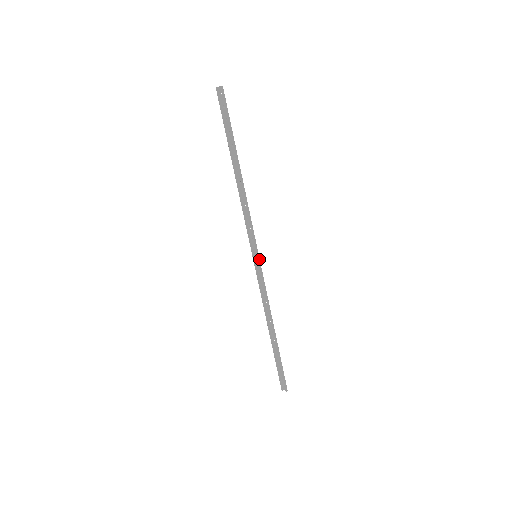
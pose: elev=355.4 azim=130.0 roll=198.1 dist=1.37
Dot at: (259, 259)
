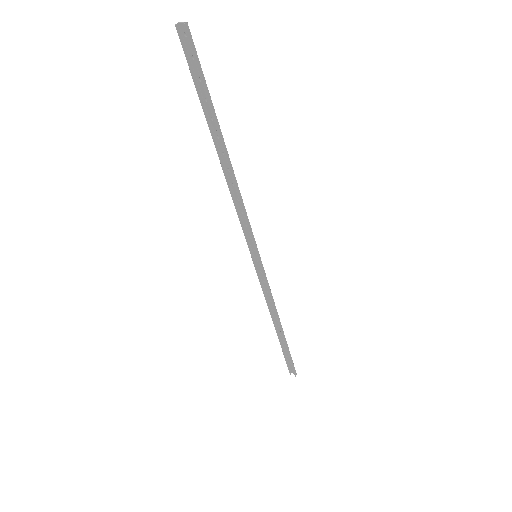
Dot at: (260, 260)
